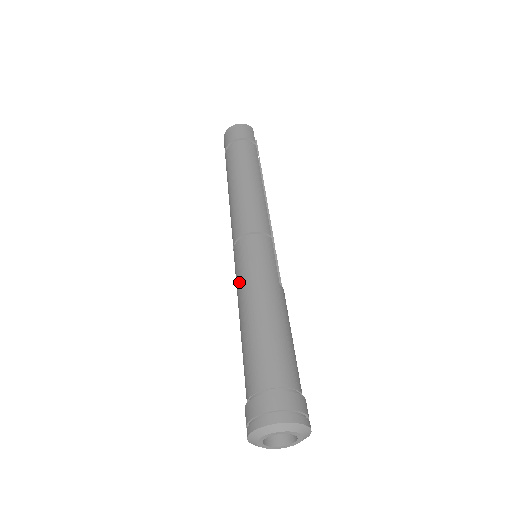
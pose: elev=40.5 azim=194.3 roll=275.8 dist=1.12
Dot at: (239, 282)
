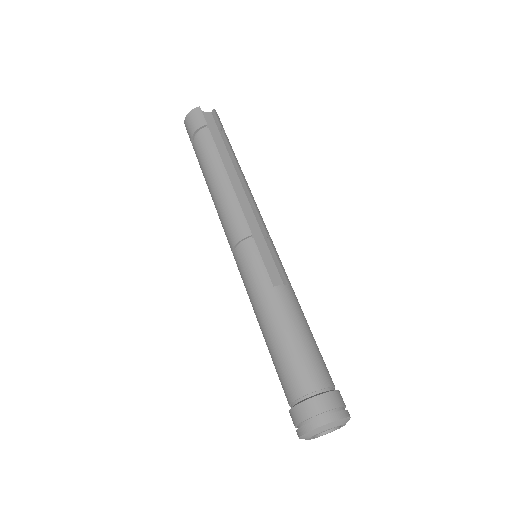
Dot at: occluded
